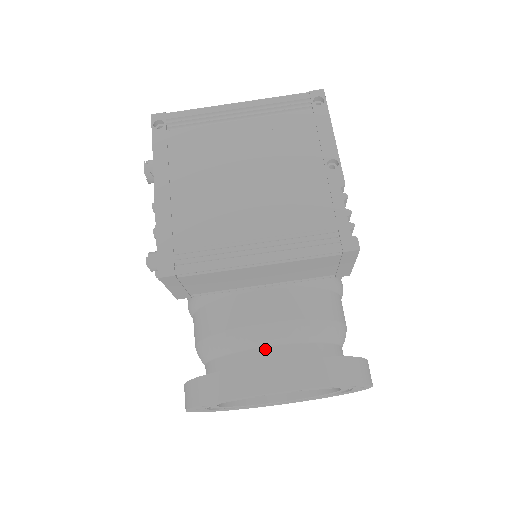
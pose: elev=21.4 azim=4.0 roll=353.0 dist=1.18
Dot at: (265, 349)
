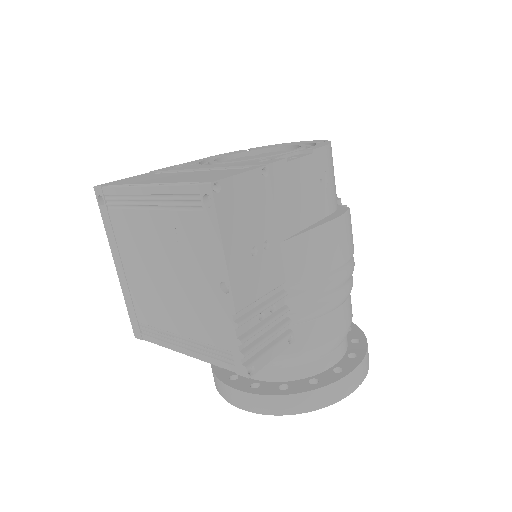
Dot at: occluded
